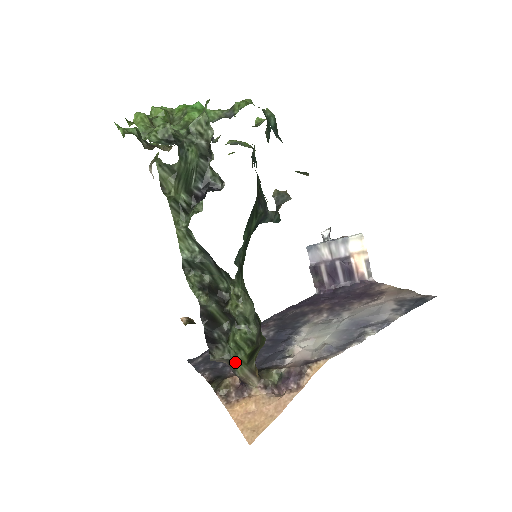
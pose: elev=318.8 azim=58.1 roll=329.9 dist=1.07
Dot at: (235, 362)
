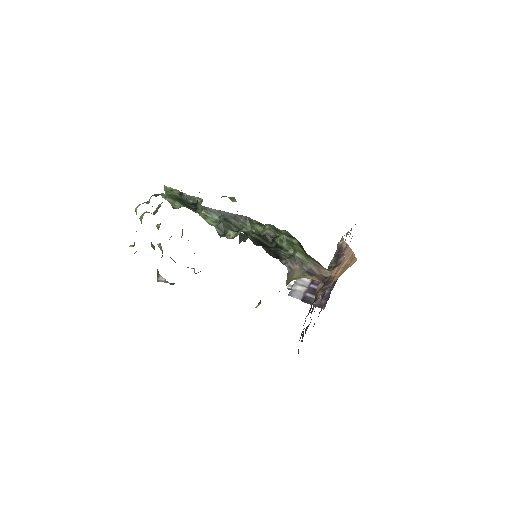
Dot at: (299, 255)
